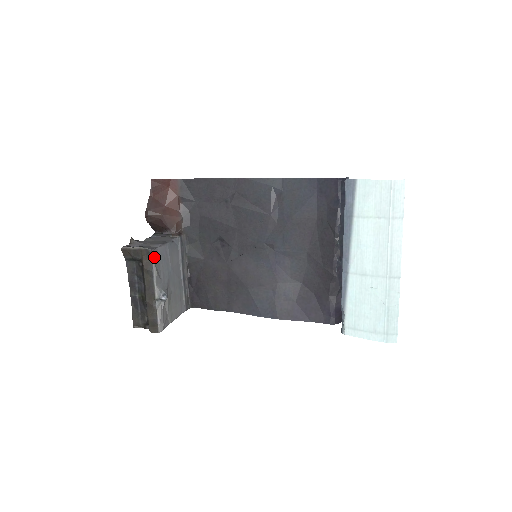
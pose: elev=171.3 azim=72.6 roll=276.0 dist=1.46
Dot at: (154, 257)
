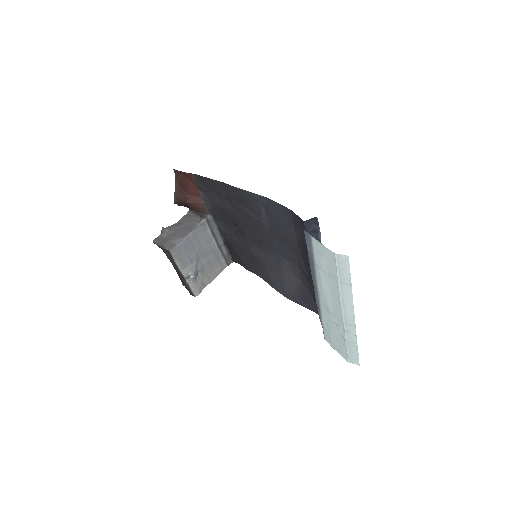
Dot at: (174, 253)
